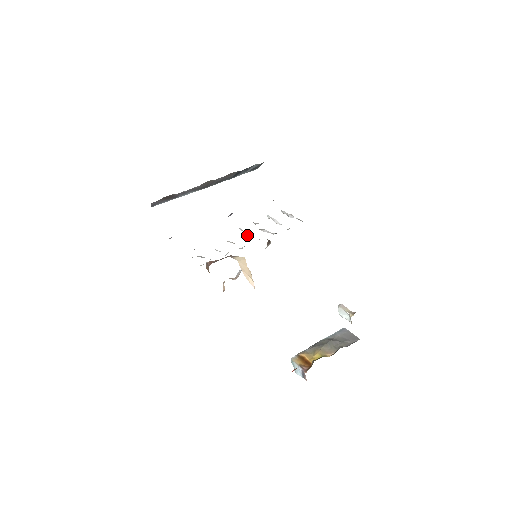
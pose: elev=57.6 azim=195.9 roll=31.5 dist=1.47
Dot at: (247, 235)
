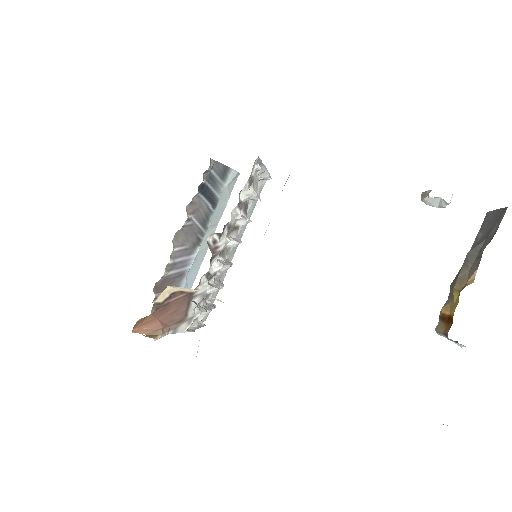
Dot at: (228, 246)
